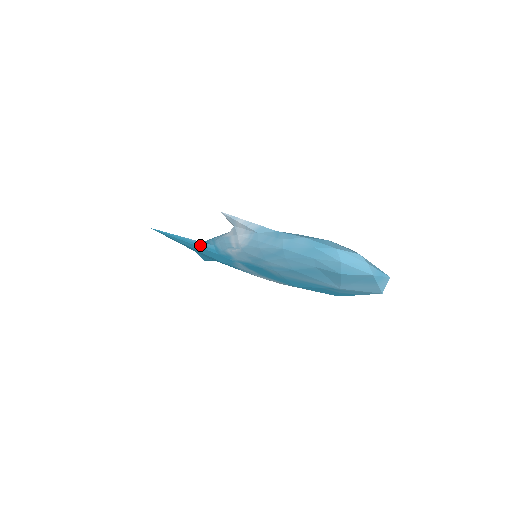
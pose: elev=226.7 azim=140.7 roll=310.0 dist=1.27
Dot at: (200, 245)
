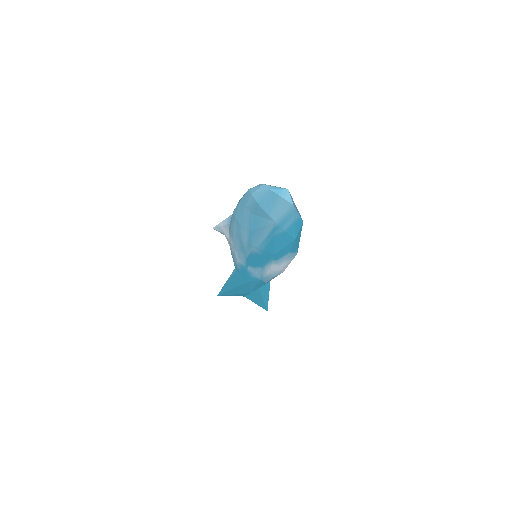
Dot at: (232, 277)
